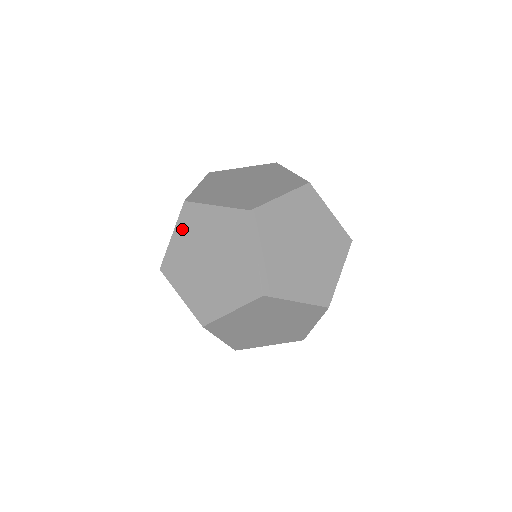
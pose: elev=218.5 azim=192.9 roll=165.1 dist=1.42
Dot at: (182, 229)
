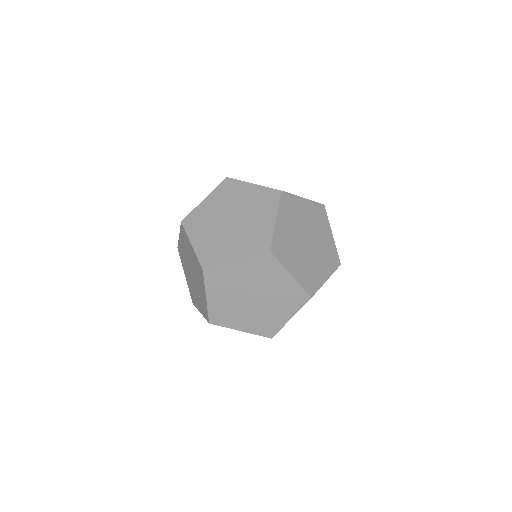
Dot at: (195, 233)
